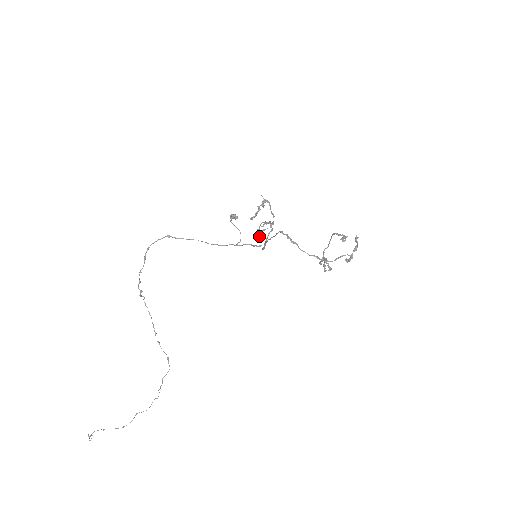
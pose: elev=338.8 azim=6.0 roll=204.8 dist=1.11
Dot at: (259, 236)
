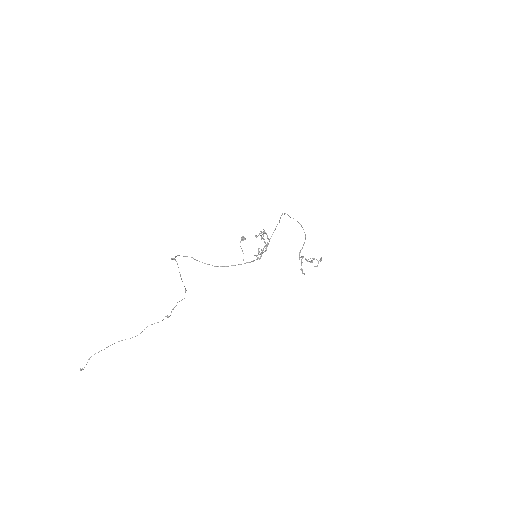
Dot at: (257, 255)
